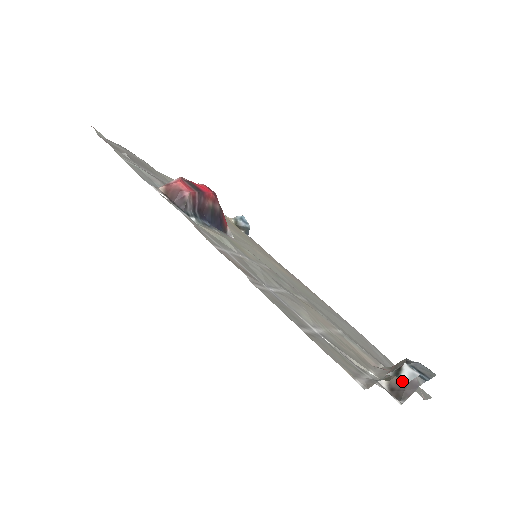
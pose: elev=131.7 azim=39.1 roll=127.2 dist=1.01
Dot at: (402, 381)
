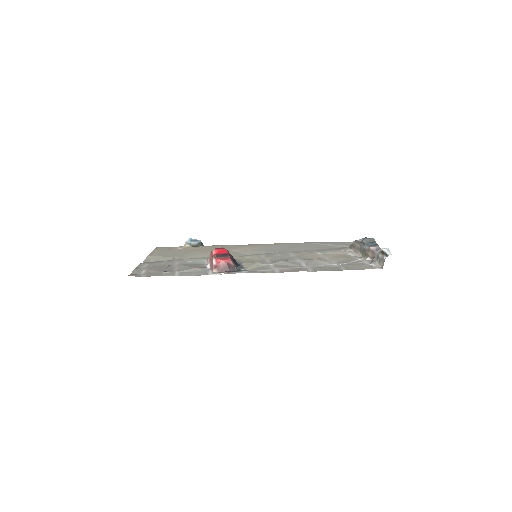
Dot at: (374, 252)
